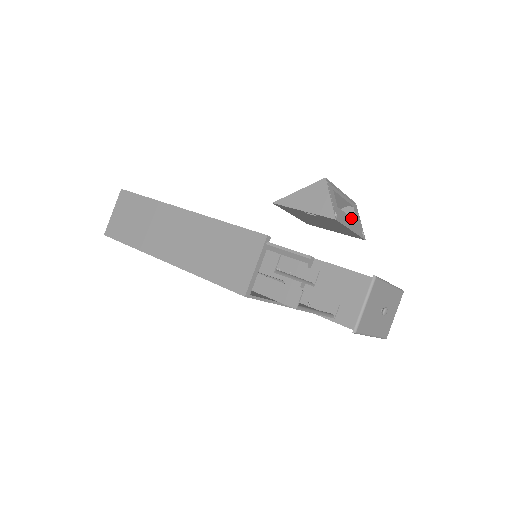
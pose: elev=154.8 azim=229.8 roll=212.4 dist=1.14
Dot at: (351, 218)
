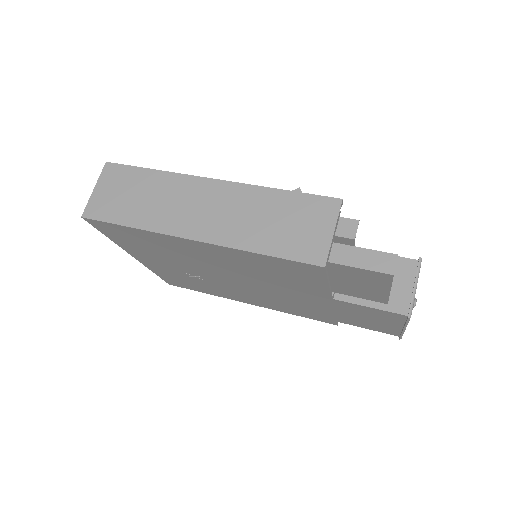
Dot at: occluded
